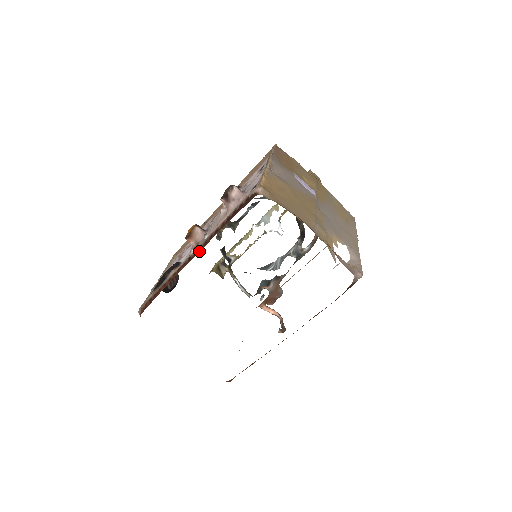
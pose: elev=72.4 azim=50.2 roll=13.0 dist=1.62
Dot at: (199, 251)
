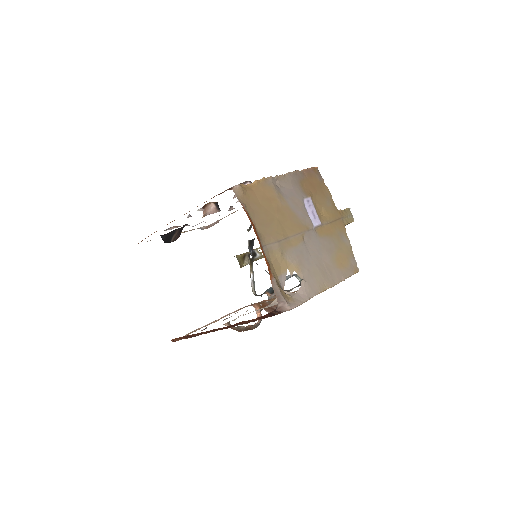
Dot at: occluded
